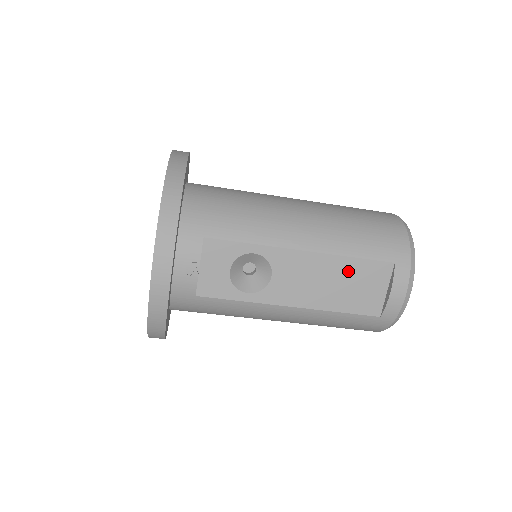
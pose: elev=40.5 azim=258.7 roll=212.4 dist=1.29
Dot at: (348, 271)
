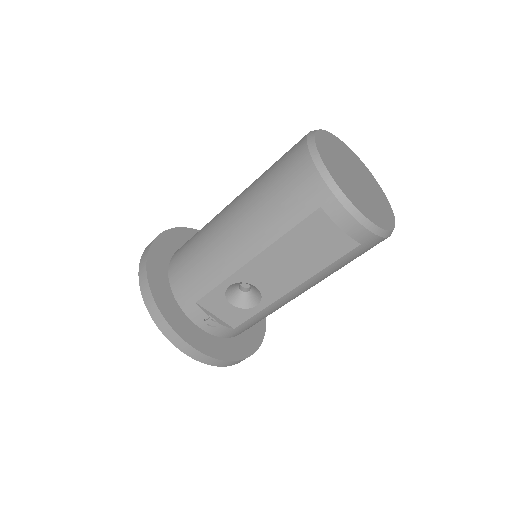
Dot at: (296, 242)
